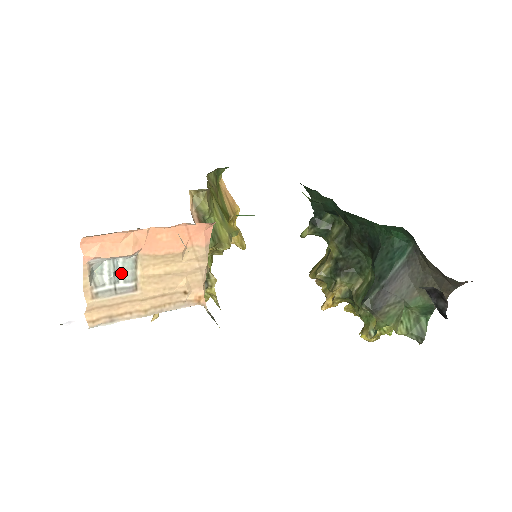
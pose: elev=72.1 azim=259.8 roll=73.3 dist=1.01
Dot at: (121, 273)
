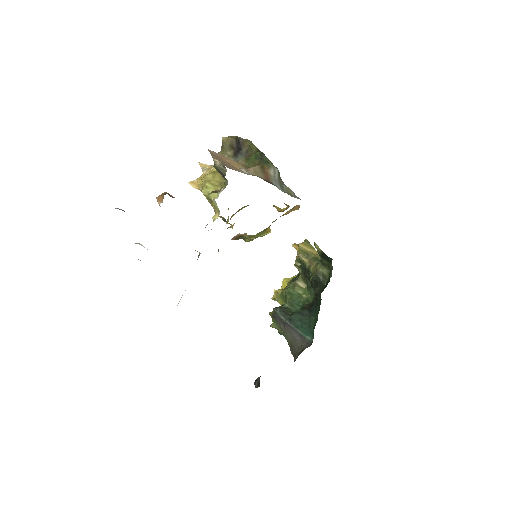
Dot at: occluded
